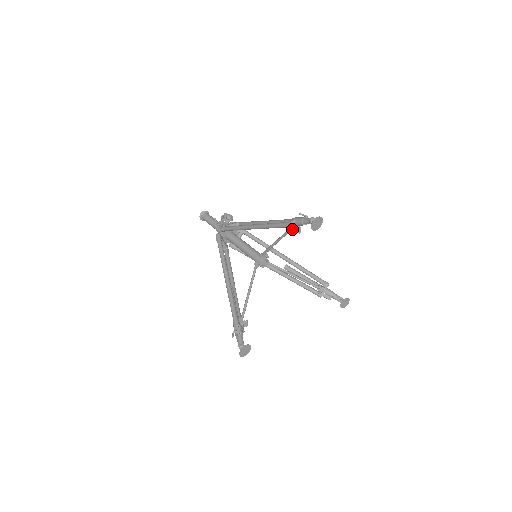
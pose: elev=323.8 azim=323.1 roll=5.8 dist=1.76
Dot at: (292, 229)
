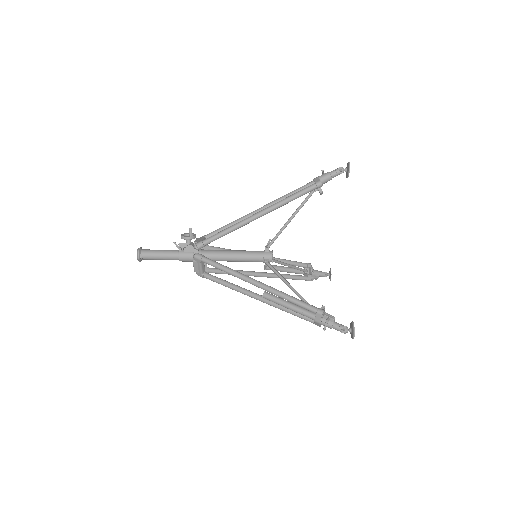
Dot at: occluded
